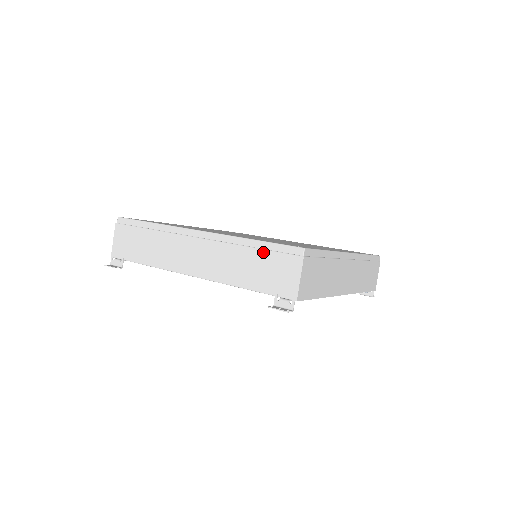
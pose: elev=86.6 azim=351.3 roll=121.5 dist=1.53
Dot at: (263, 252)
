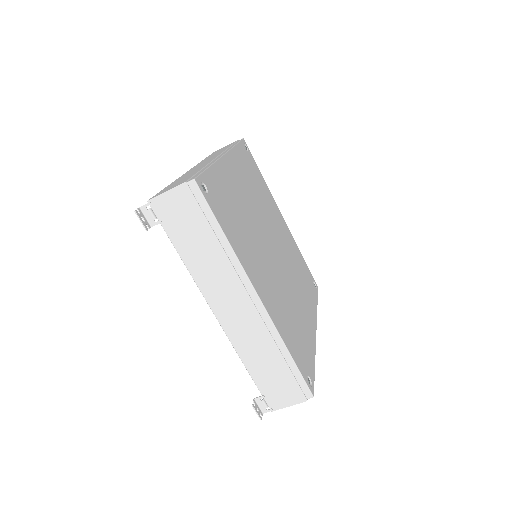
Dot at: (287, 370)
